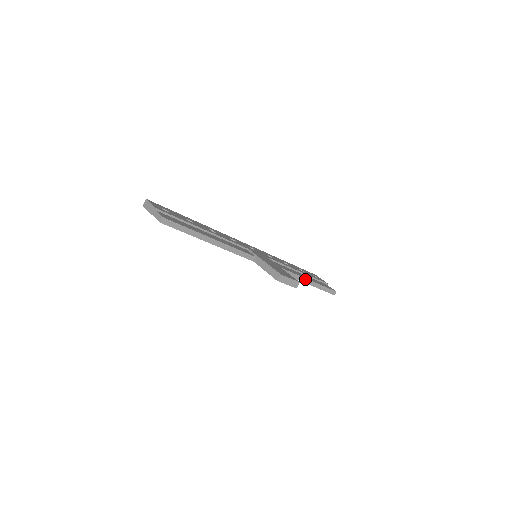
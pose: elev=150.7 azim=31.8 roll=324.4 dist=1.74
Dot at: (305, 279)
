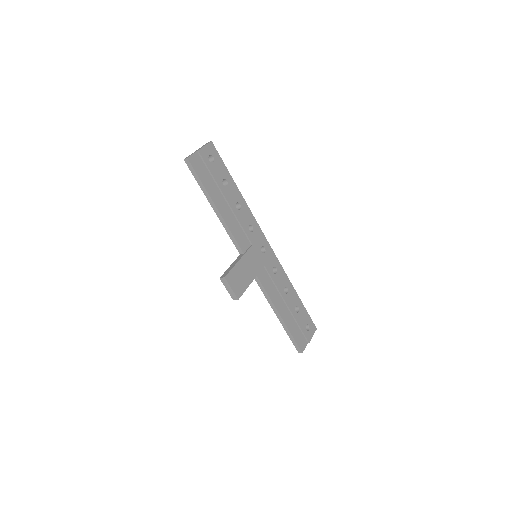
Dot at: (278, 313)
